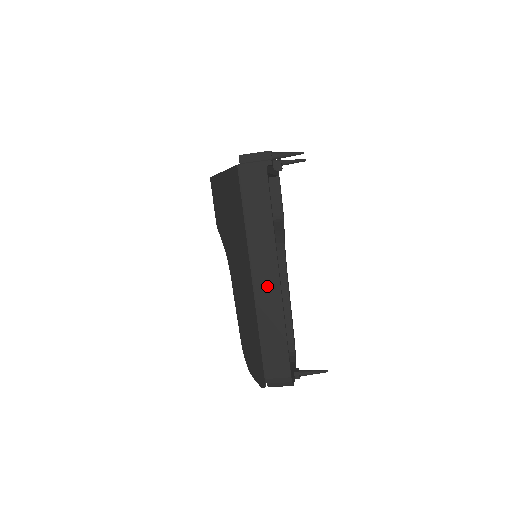
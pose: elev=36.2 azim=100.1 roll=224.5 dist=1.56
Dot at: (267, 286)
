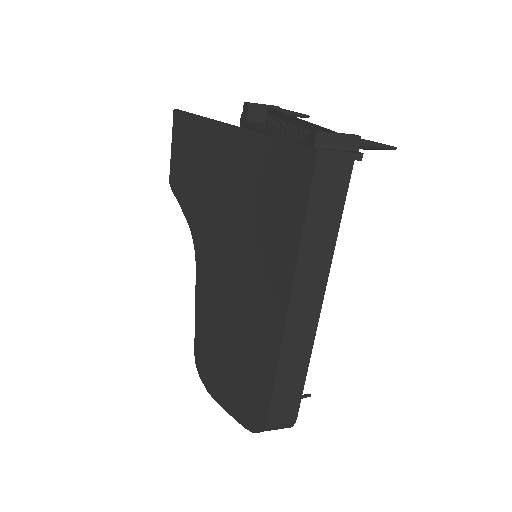
Dot at: (302, 321)
